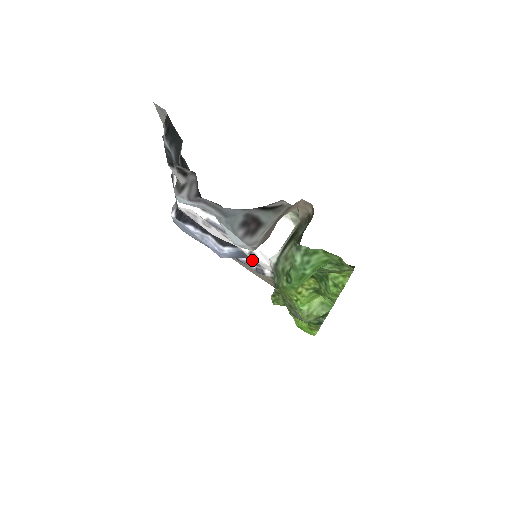
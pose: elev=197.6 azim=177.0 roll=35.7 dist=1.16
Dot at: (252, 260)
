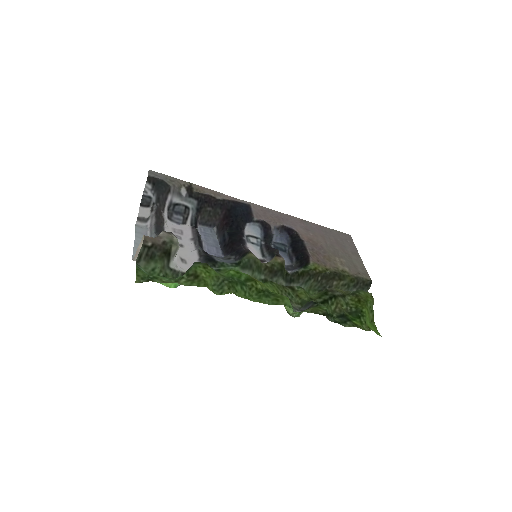
Dot at: (259, 258)
